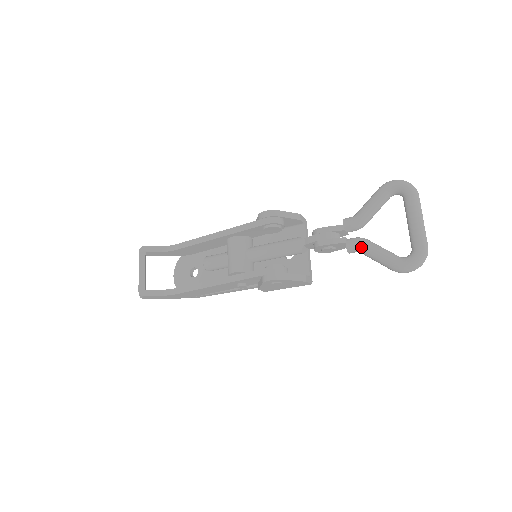
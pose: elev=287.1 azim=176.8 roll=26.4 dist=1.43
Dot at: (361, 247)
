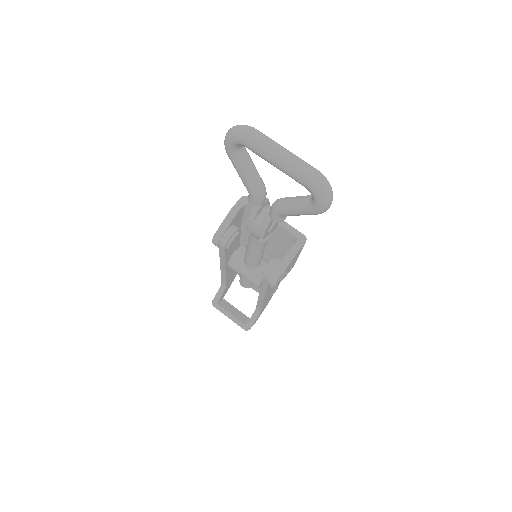
Dot at: (281, 215)
